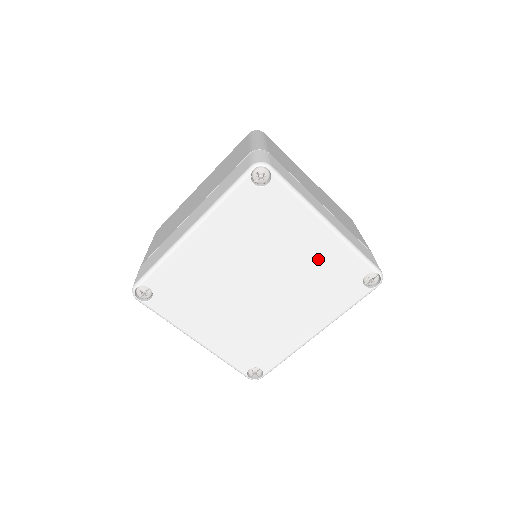
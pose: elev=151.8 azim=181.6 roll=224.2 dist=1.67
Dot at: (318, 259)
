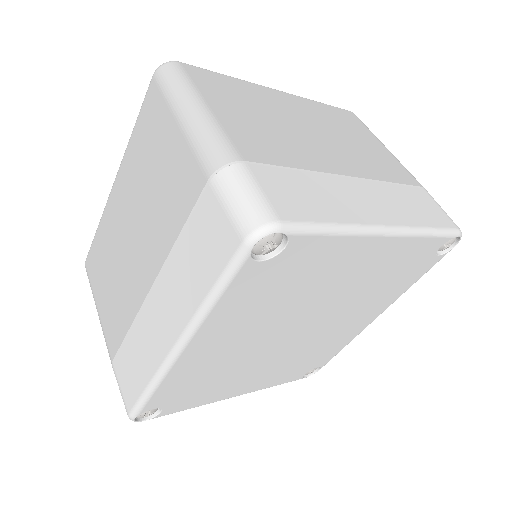
Dot at: (376, 269)
